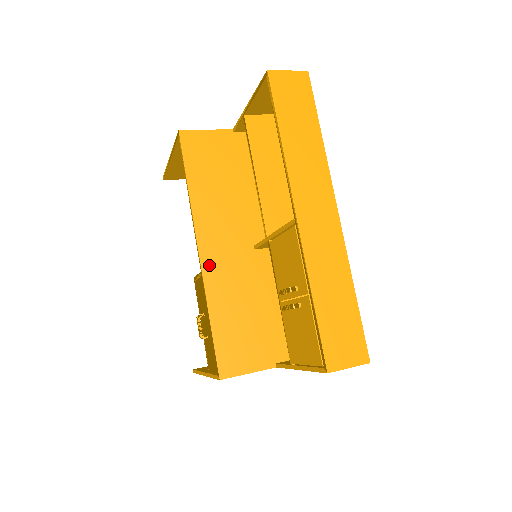
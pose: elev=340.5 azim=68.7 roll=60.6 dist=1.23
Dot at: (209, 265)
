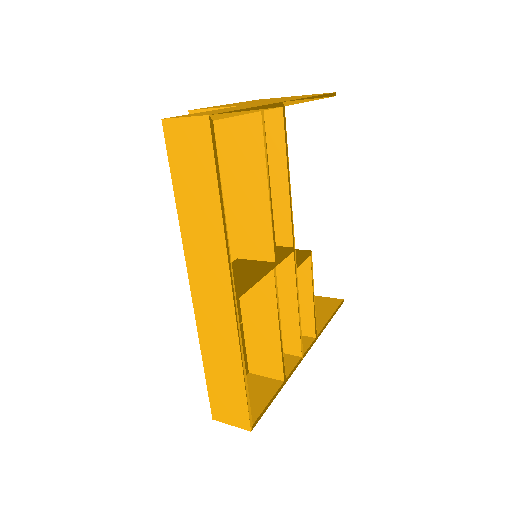
Dot at: occluded
